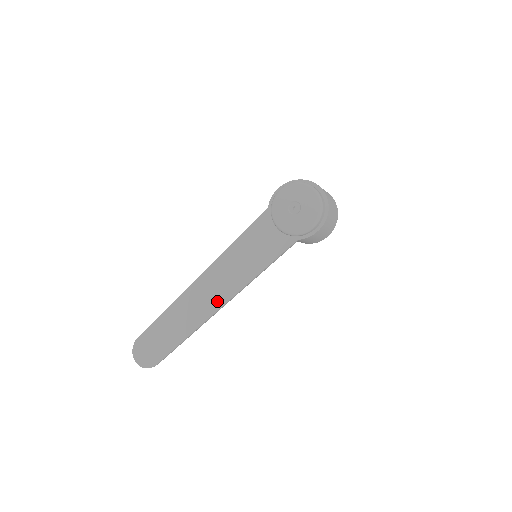
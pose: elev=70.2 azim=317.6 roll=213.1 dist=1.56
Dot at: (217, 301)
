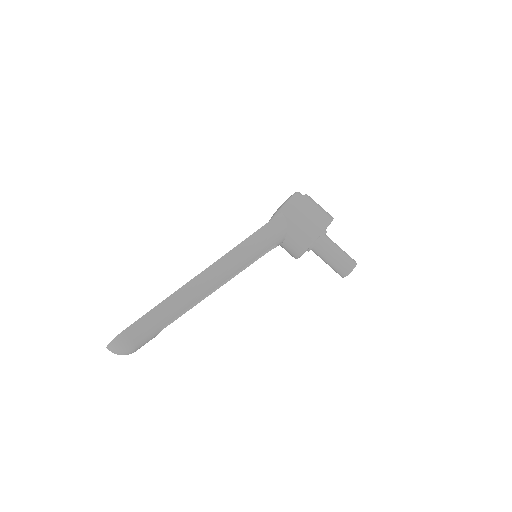
Dot at: occluded
